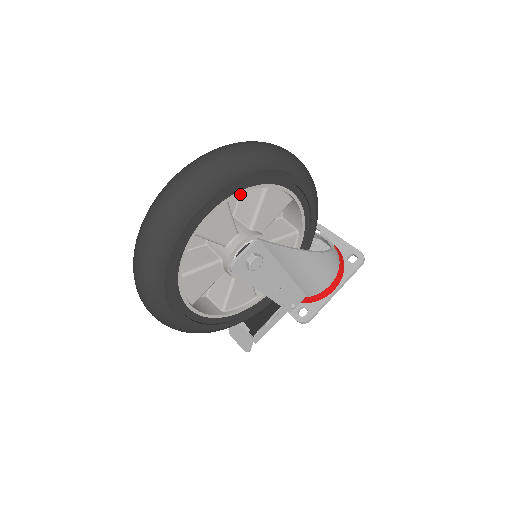
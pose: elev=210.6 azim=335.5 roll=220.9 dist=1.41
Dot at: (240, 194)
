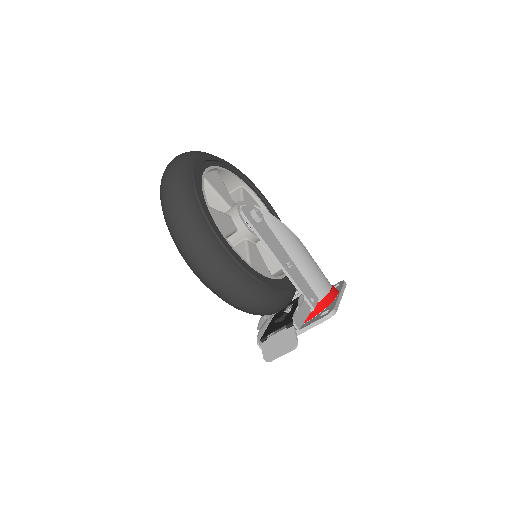
Dot at: occluded
